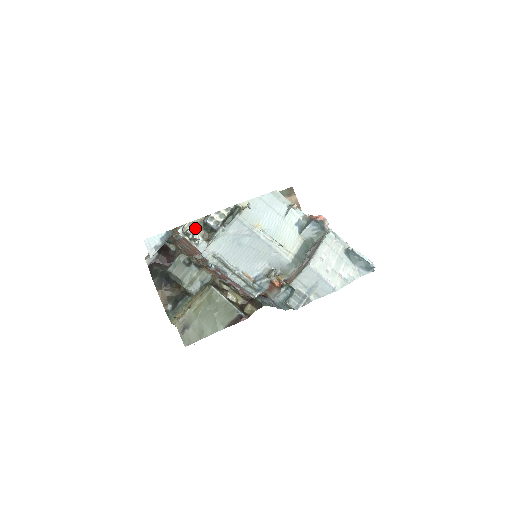
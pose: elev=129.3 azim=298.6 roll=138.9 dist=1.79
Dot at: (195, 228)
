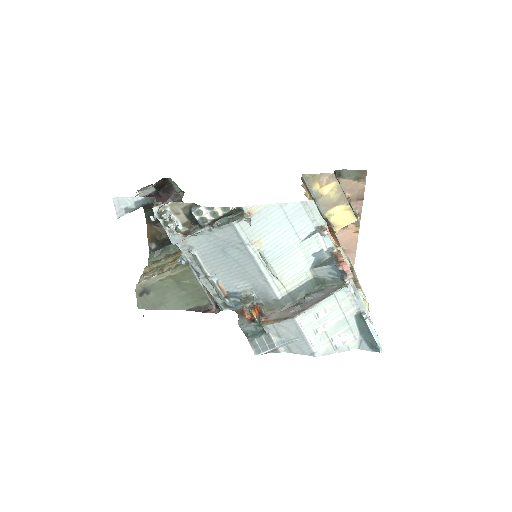
Dot at: (178, 211)
